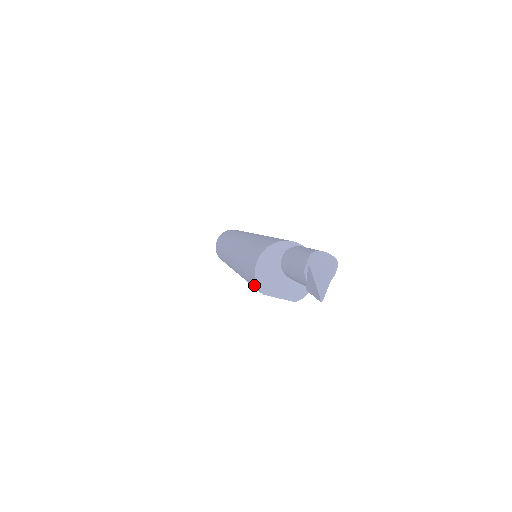
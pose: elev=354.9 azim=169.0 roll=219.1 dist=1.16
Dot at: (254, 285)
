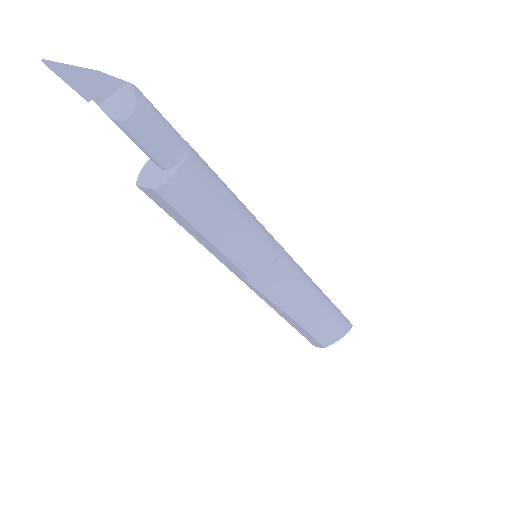
Dot at: occluded
